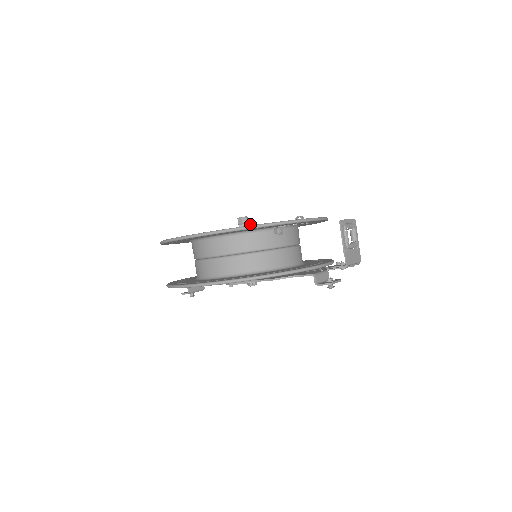
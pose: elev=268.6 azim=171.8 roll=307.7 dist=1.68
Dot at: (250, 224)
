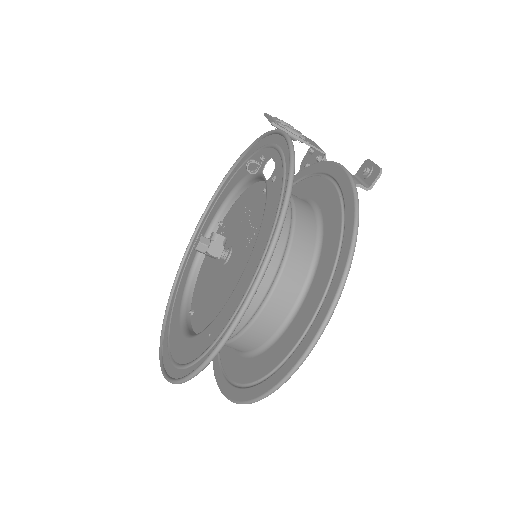
Dot at: (215, 237)
